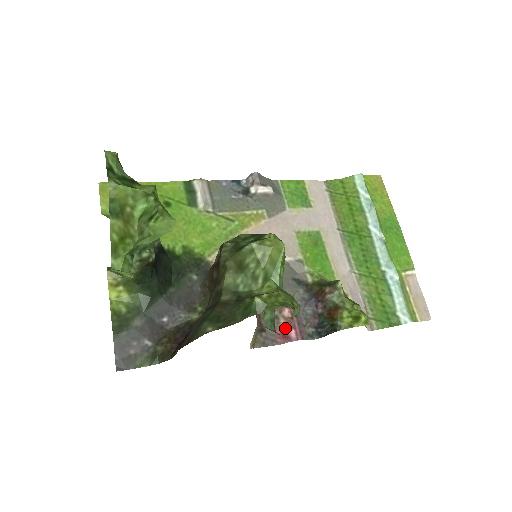
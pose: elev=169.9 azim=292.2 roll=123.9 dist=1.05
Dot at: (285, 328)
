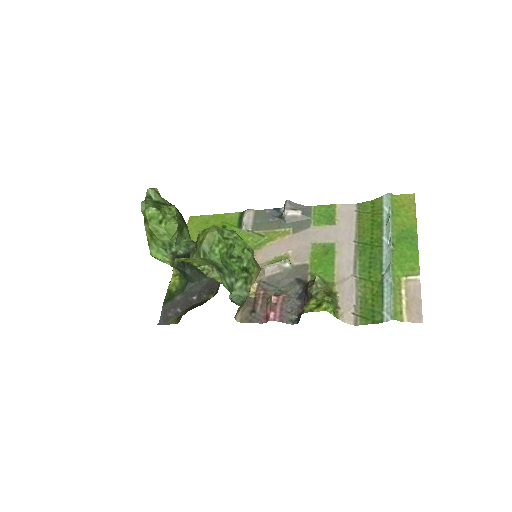
Dot at: (268, 311)
